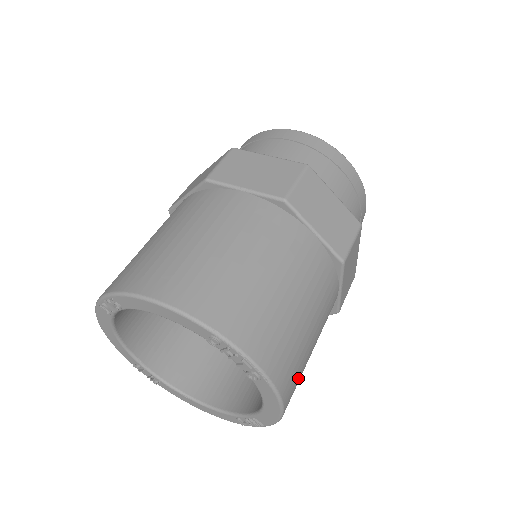
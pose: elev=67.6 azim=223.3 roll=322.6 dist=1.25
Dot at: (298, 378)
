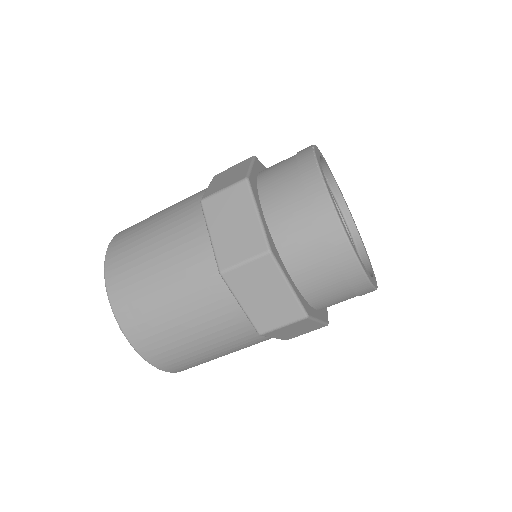
Dot at: (196, 364)
